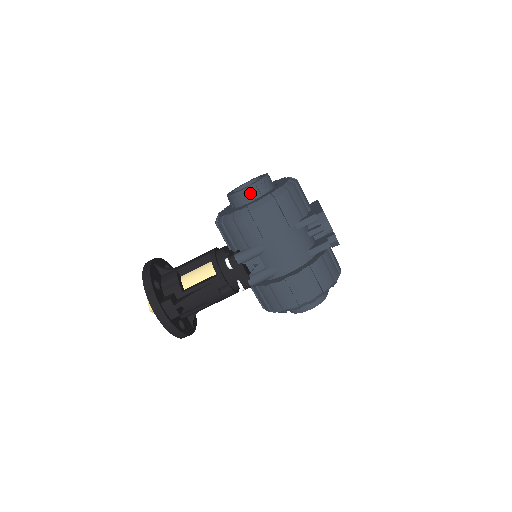
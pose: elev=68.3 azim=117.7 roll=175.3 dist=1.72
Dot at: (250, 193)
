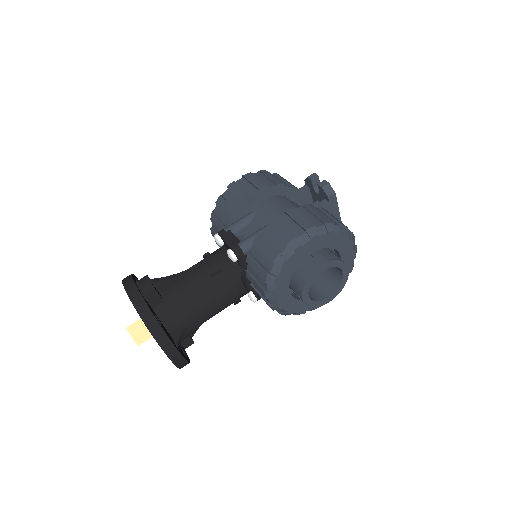
Dot at: occluded
